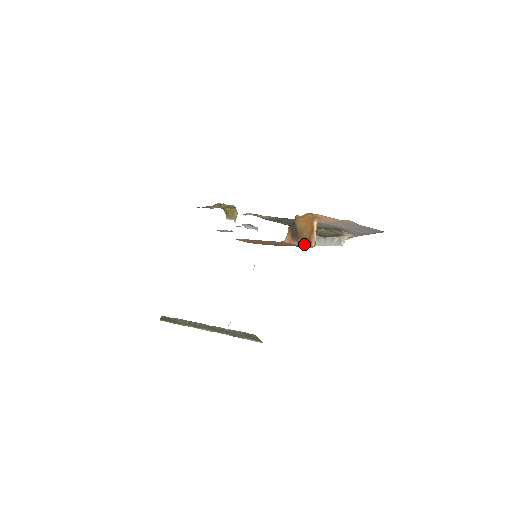
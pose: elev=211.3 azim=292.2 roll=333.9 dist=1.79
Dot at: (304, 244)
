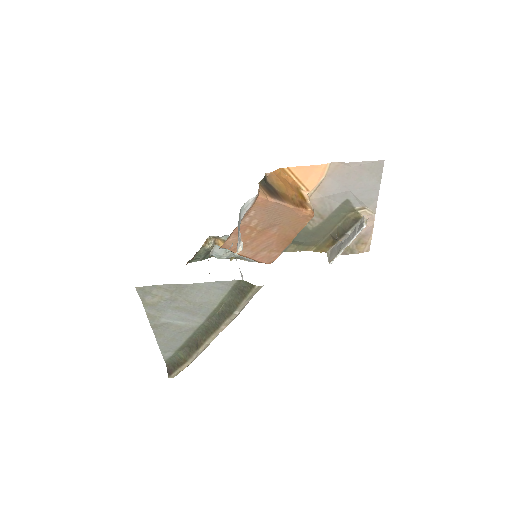
Dot at: (294, 206)
